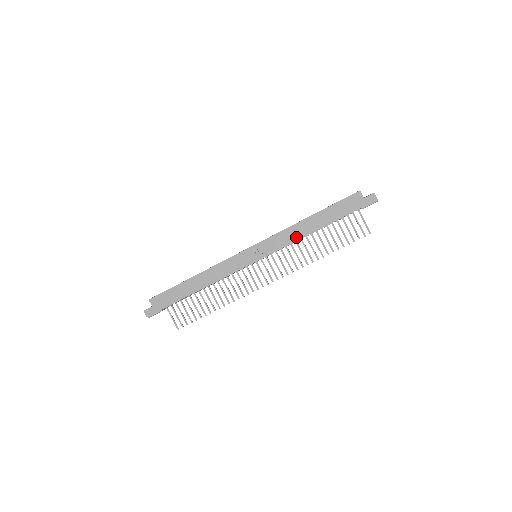
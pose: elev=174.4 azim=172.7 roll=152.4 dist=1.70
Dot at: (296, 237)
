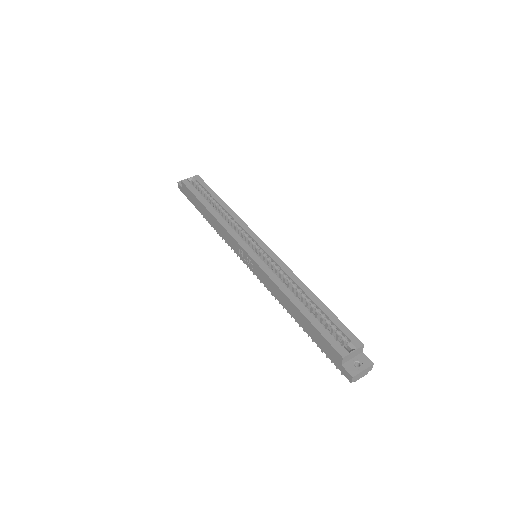
Dot at: (277, 297)
